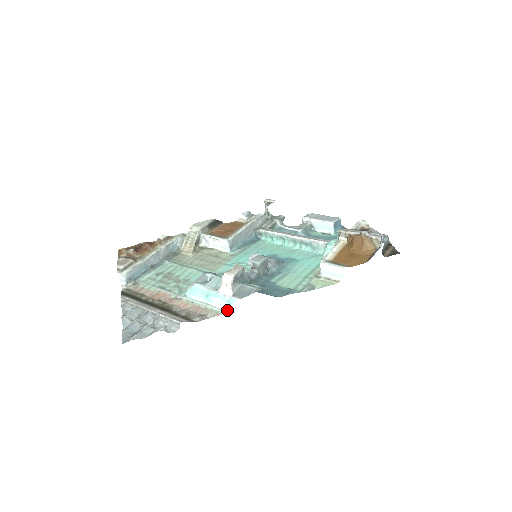
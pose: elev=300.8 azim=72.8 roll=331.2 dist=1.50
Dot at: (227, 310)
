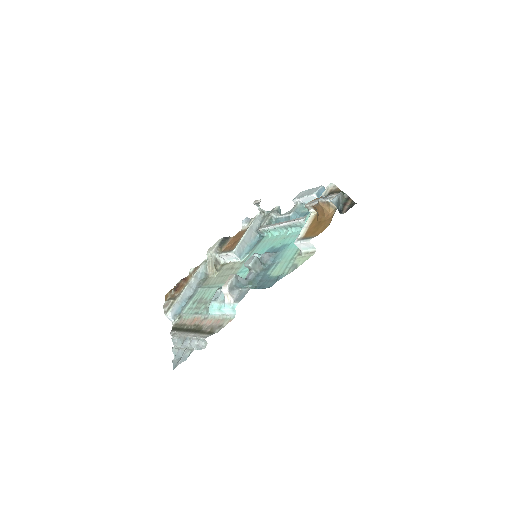
Dot at: occluded
